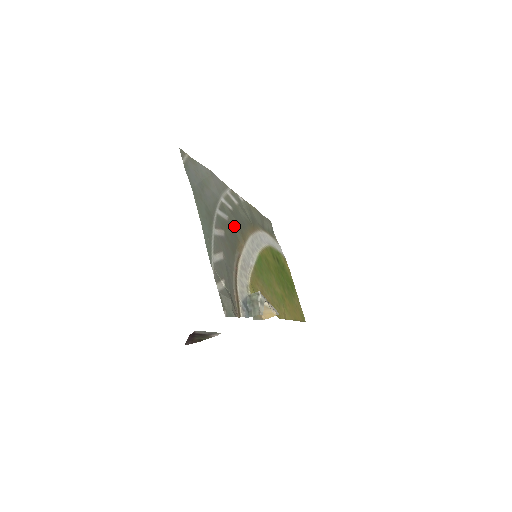
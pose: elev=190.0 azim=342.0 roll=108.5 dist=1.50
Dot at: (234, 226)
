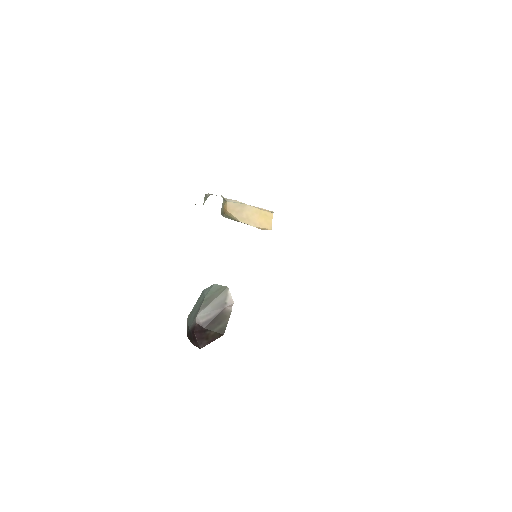
Dot at: occluded
